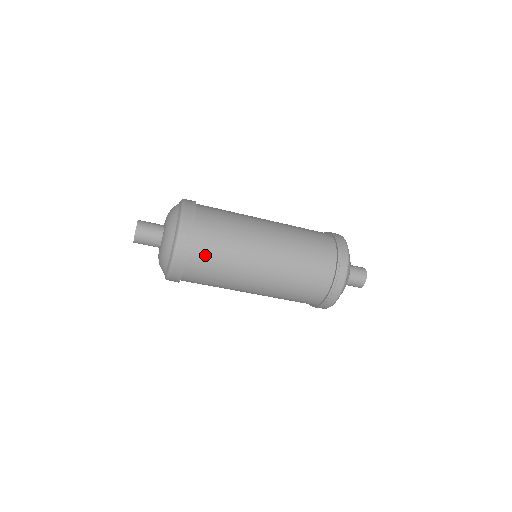
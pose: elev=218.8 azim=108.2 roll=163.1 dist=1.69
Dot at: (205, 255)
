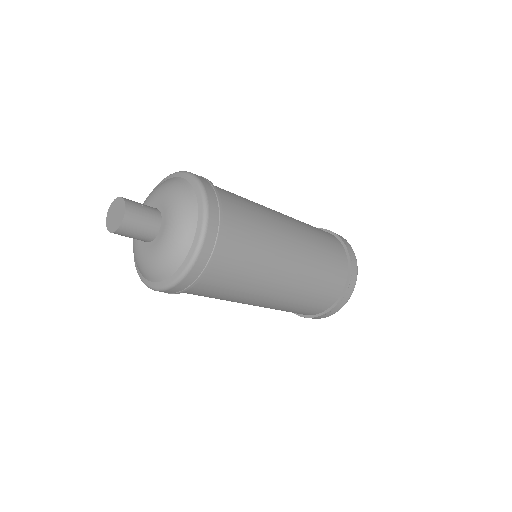
Dot at: (233, 254)
